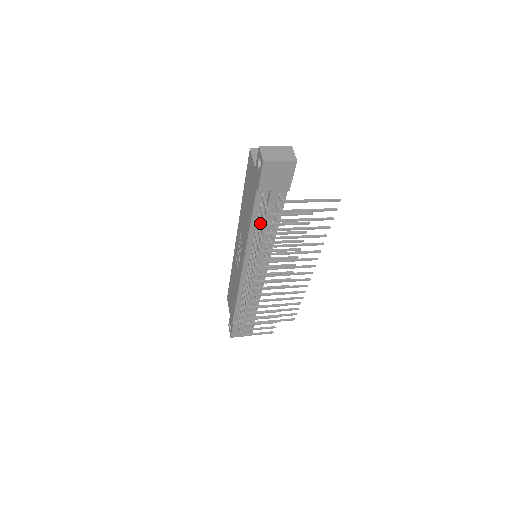
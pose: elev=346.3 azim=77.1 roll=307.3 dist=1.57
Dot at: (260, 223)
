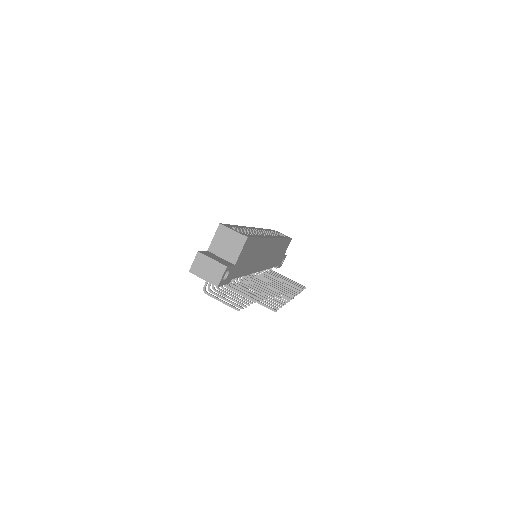
Dot at: occluded
